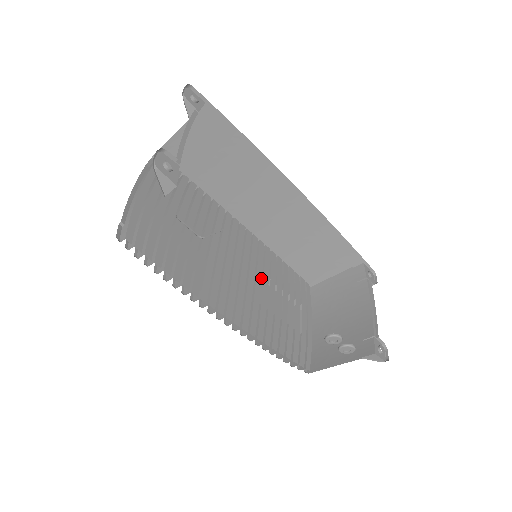
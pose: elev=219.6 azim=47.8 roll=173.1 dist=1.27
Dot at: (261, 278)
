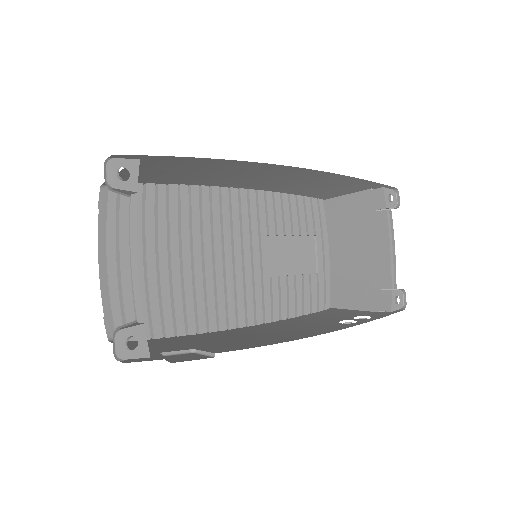
Dot at: (267, 244)
